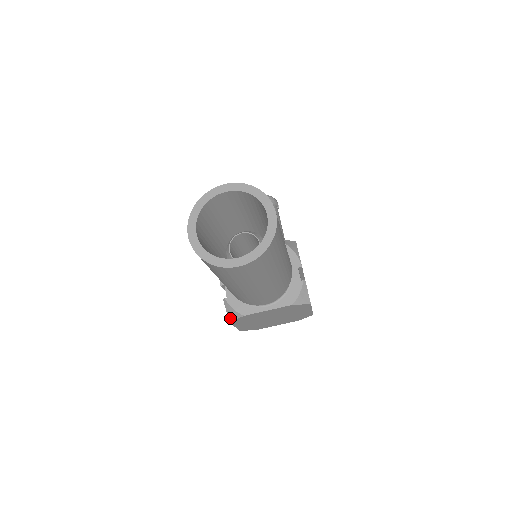
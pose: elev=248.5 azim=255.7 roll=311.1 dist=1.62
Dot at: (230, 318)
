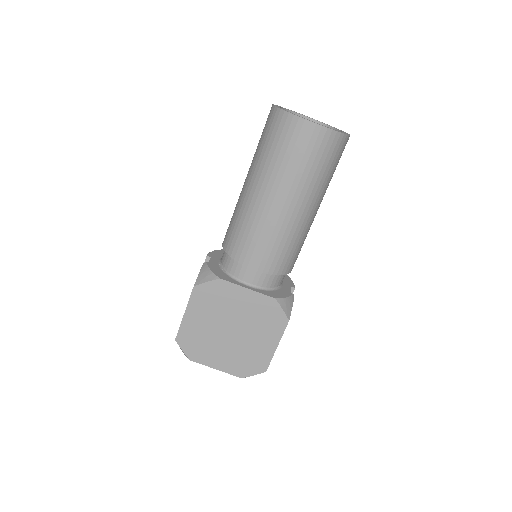
Dot at: (199, 281)
